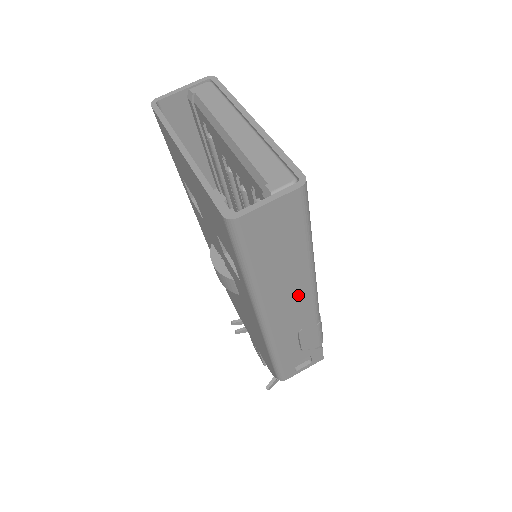
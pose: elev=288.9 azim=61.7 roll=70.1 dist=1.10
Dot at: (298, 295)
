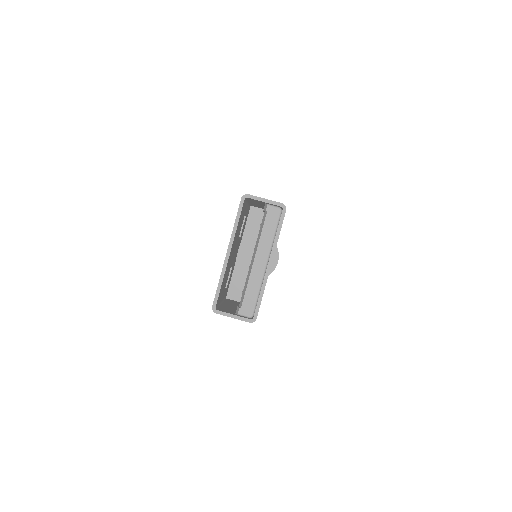
Dot at: occluded
